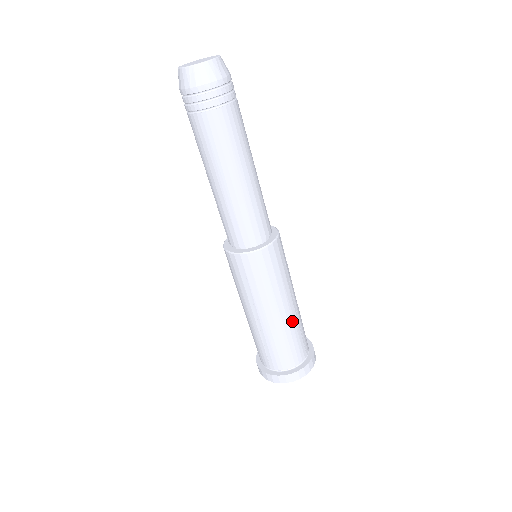
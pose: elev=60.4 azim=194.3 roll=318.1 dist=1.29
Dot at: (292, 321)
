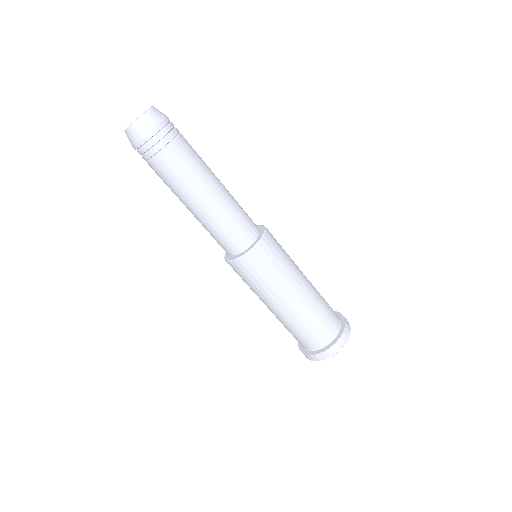
Dot at: (313, 296)
